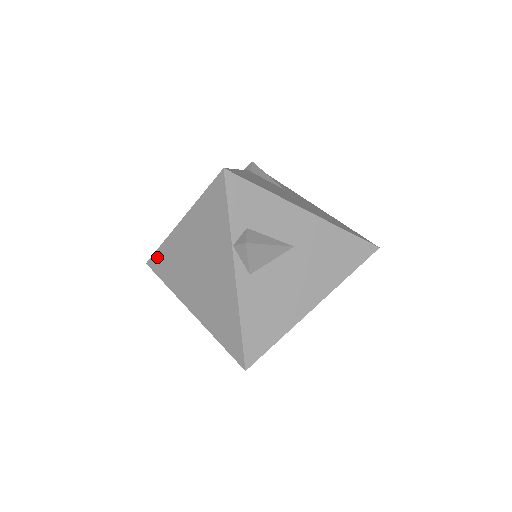
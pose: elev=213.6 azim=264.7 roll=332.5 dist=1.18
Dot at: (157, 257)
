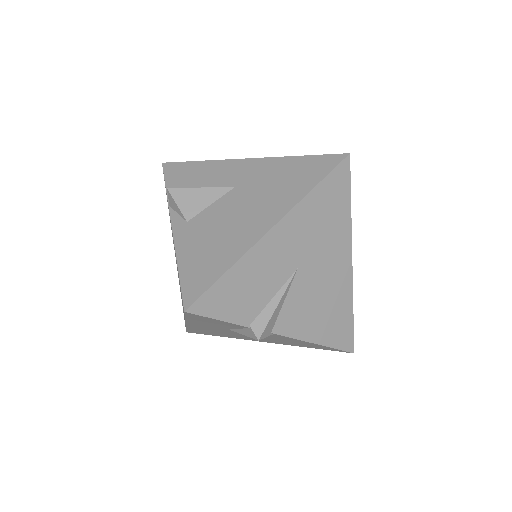
Dot at: occluded
